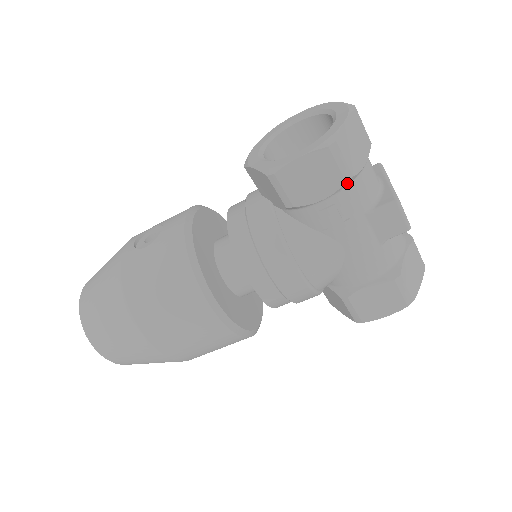
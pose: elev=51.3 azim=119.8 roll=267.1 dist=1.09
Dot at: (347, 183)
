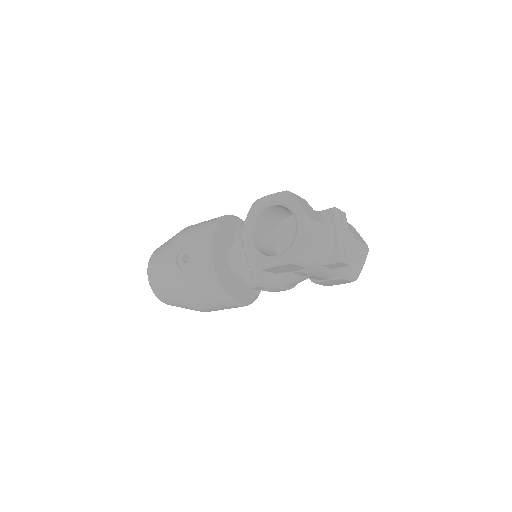
Dot at: (307, 265)
